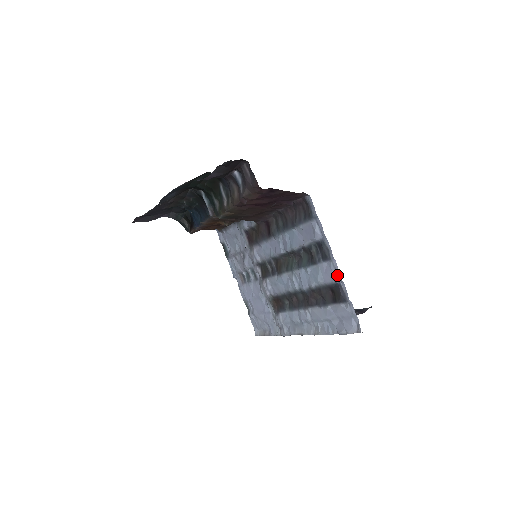
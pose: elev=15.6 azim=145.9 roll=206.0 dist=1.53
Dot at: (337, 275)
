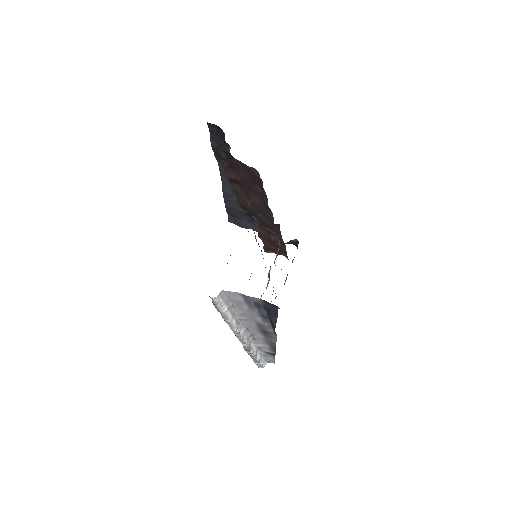
Dot at: occluded
